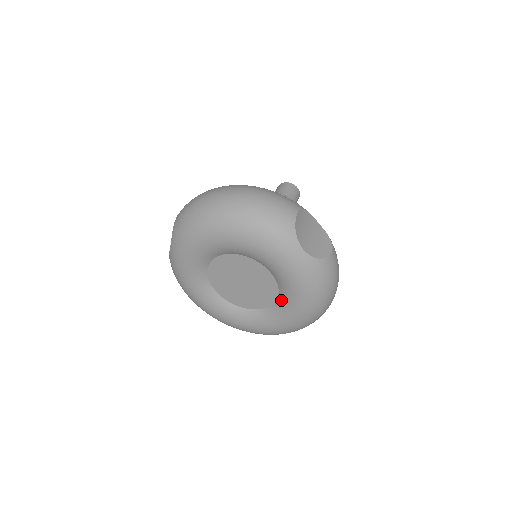
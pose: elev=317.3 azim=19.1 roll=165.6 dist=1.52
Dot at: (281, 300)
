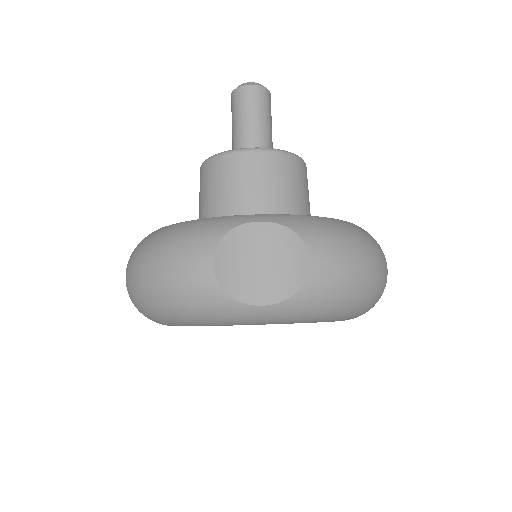
Dot at: occluded
